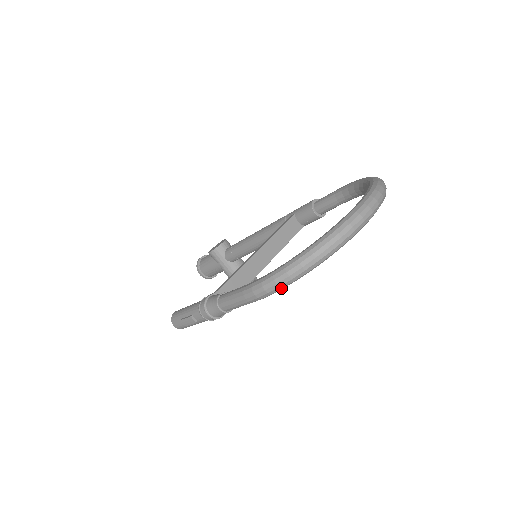
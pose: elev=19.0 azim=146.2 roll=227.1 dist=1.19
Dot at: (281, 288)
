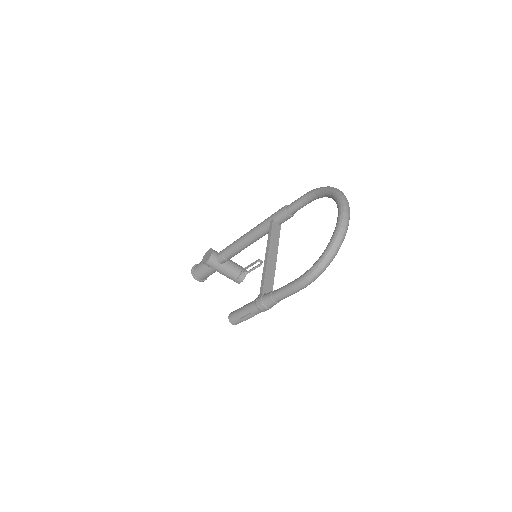
Dot at: occluded
